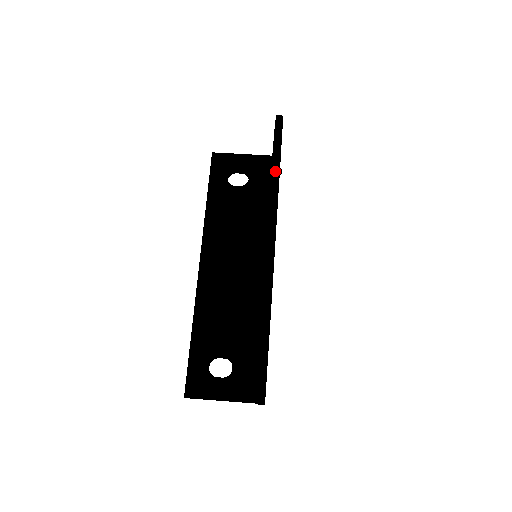
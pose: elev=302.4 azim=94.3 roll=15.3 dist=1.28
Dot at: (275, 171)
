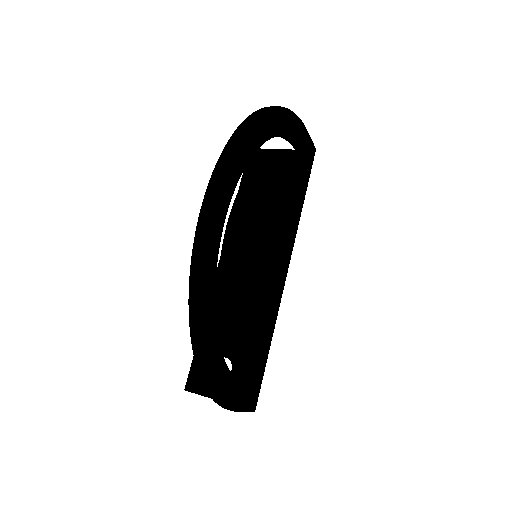
Dot at: (219, 166)
